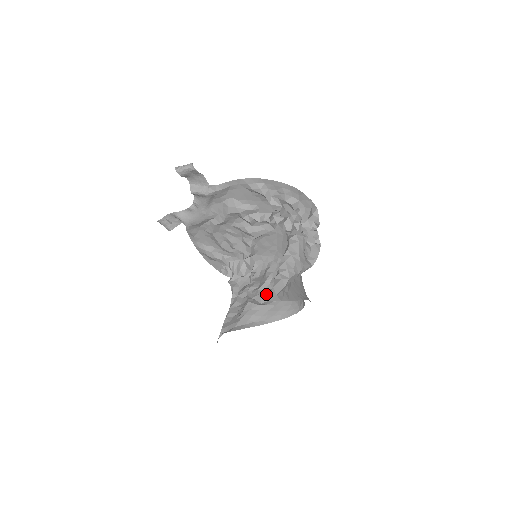
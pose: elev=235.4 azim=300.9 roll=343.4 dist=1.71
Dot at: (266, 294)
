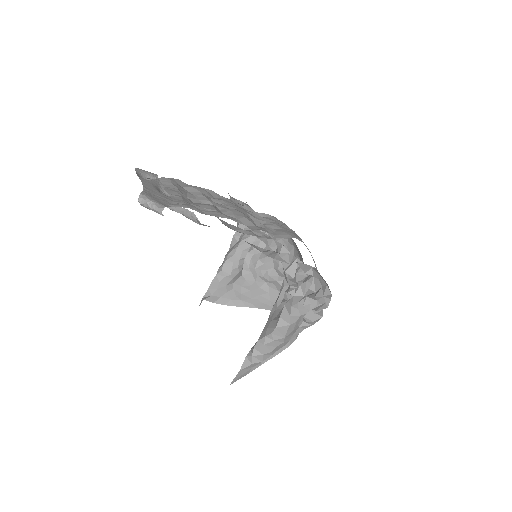
Dot at: (264, 274)
